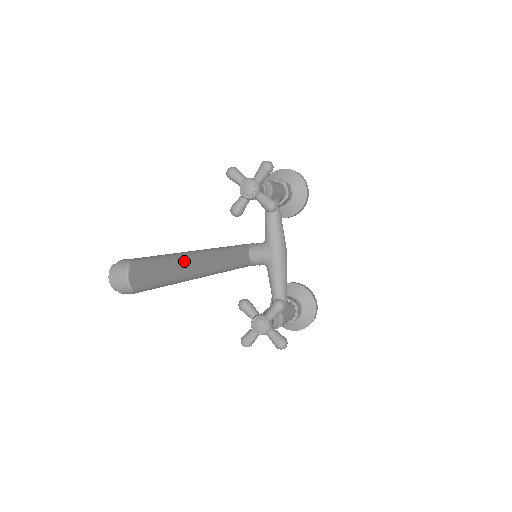
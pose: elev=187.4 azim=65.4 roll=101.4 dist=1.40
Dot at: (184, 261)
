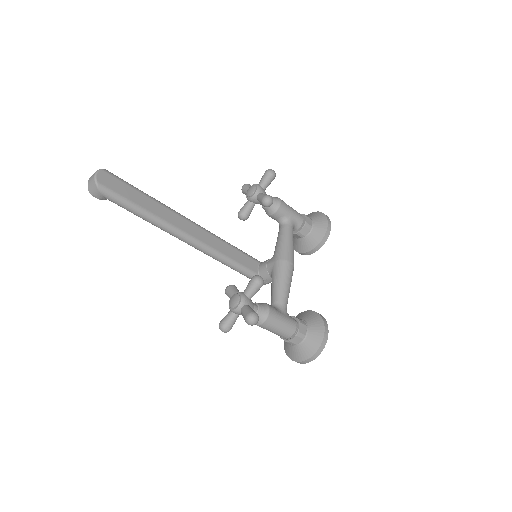
Dot at: (165, 208)
